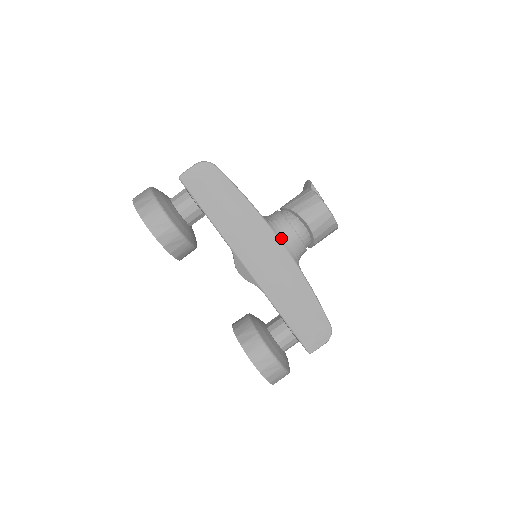
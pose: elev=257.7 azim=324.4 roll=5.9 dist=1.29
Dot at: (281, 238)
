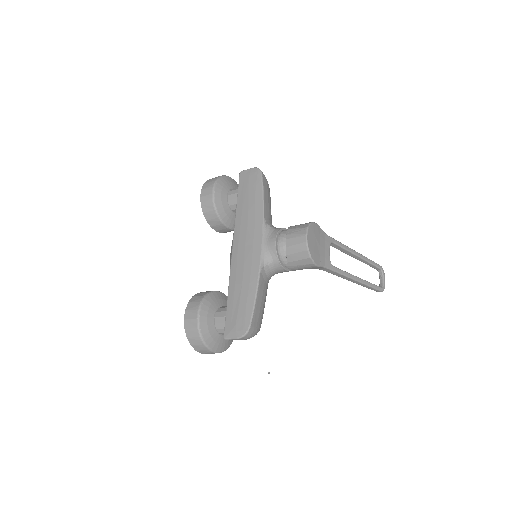
Dot at: (264, 239)
